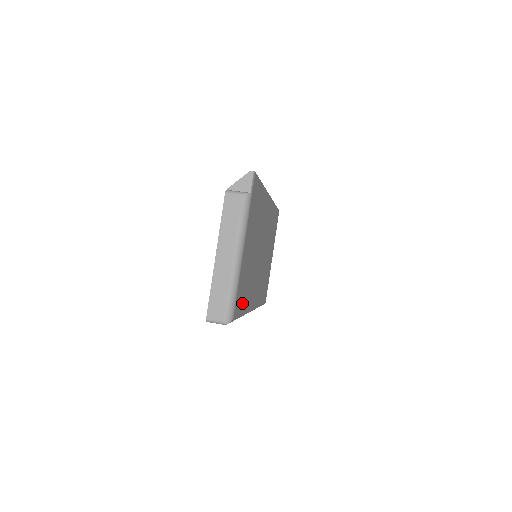
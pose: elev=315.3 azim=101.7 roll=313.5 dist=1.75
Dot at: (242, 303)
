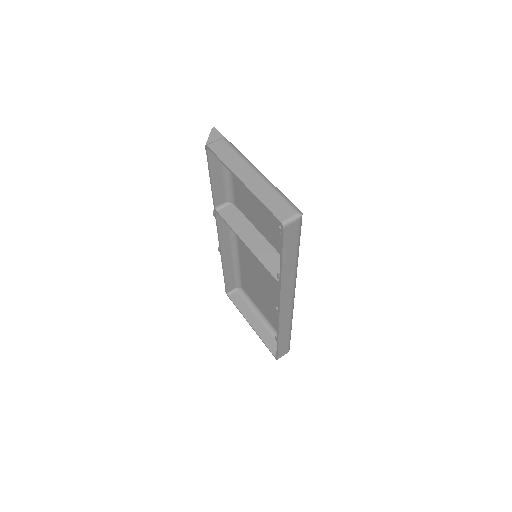
Dot at: occluded
